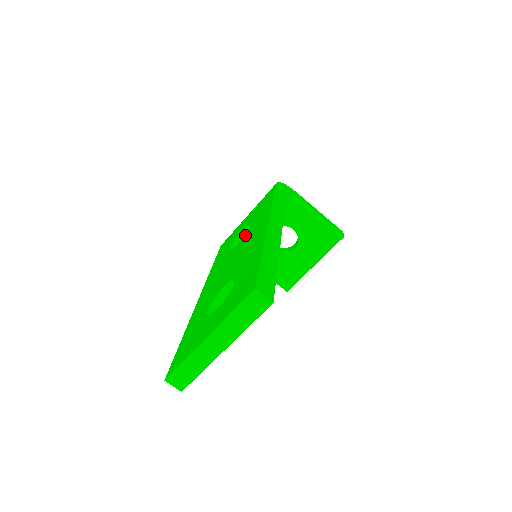
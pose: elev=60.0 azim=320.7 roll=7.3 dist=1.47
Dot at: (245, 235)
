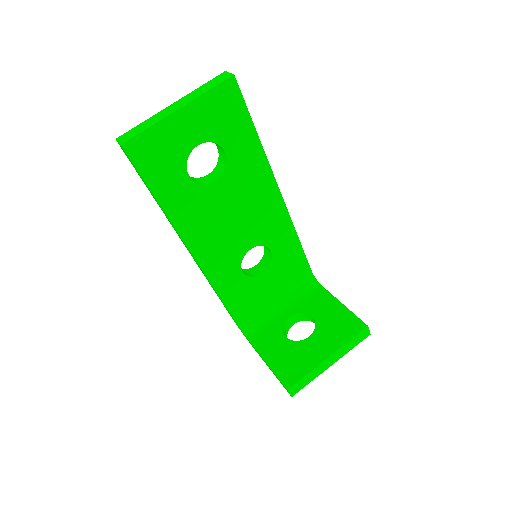
Dot at: occluded
